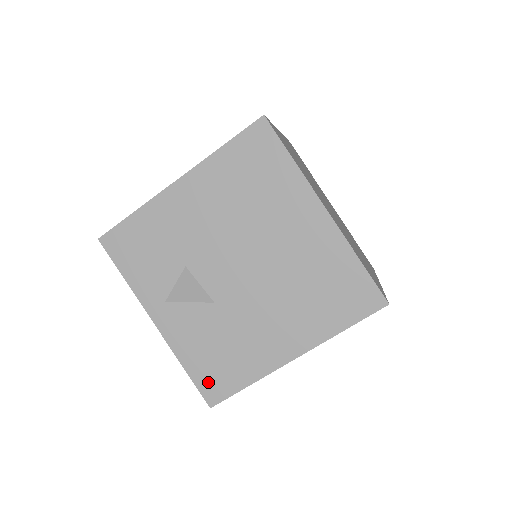
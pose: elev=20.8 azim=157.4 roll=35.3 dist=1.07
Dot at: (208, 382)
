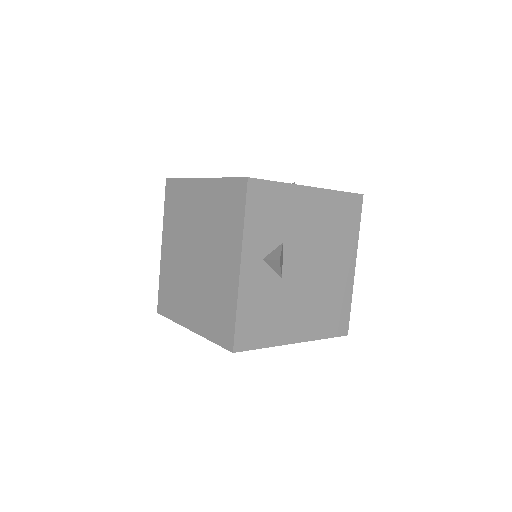
Dot at: (244, 332)
